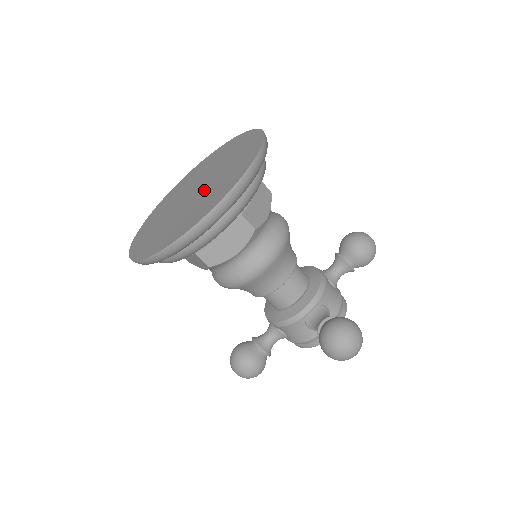
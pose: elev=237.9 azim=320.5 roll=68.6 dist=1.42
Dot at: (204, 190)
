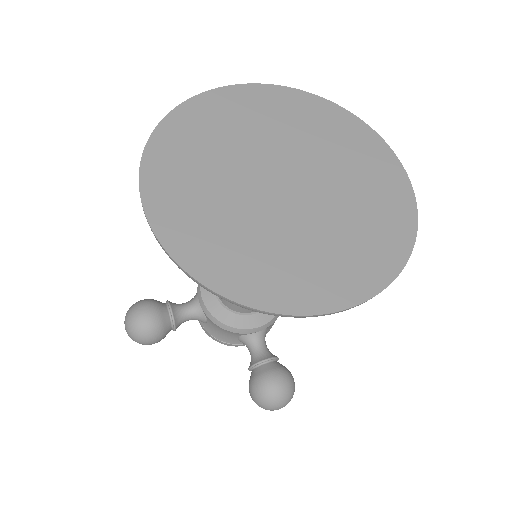
Dot at: (312, 214)
